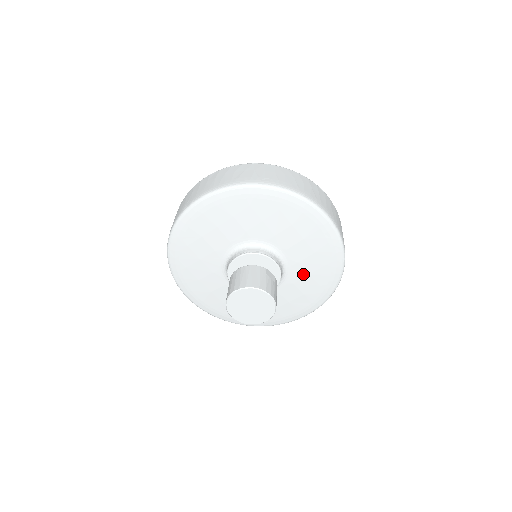
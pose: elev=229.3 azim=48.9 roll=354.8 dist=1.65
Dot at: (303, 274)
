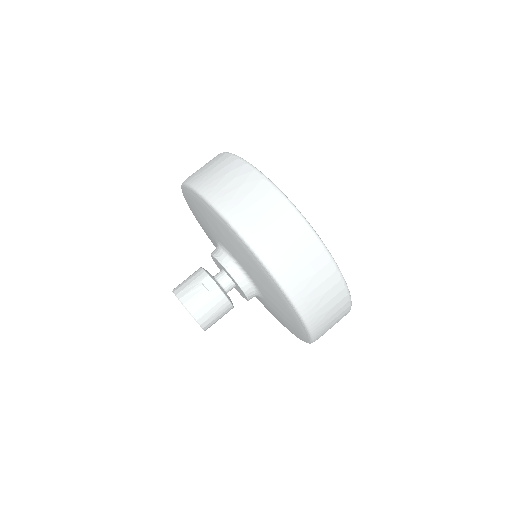
Dot at: (265, 290)
